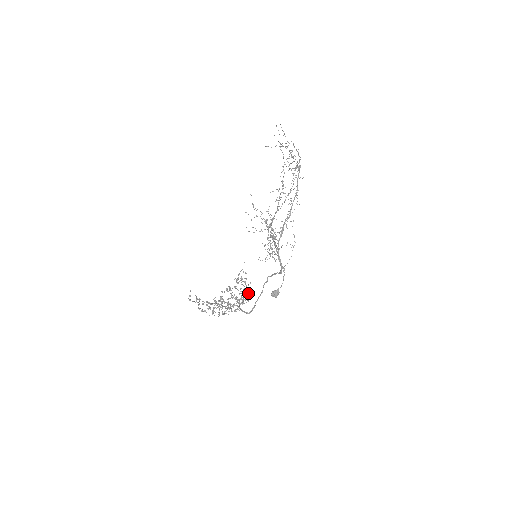
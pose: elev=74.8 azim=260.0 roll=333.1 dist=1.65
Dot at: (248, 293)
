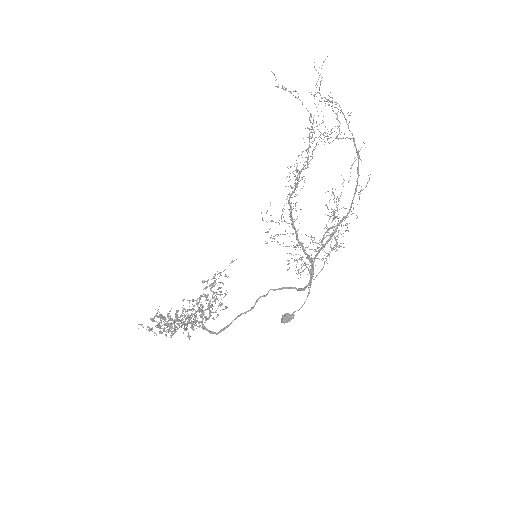
Dot at: (219, 304)
